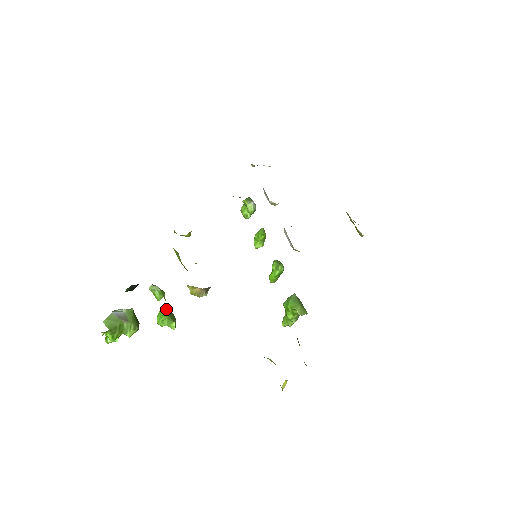
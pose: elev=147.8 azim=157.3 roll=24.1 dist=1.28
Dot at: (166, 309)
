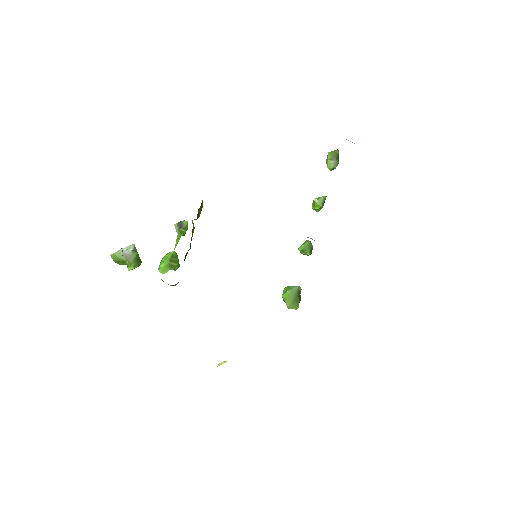
Dot at: (169, 257)
